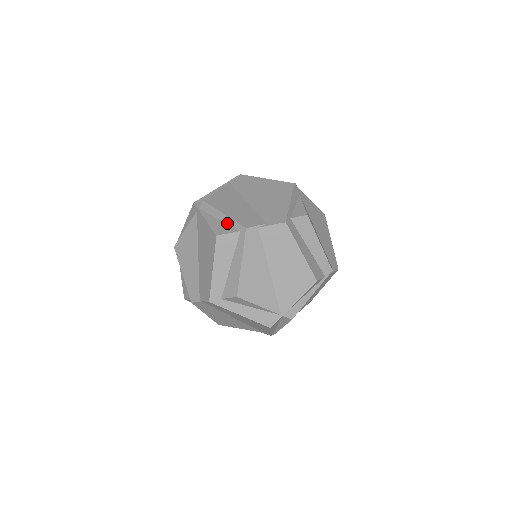
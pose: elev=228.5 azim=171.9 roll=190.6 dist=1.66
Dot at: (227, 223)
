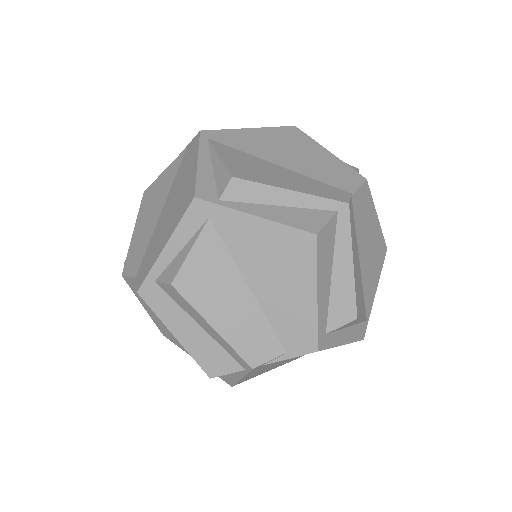
Dot at: occluded
